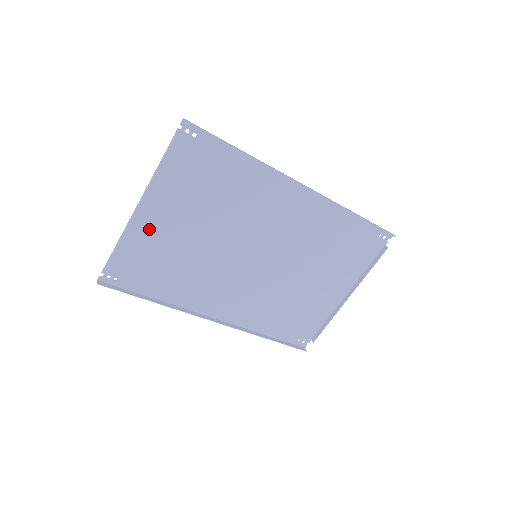
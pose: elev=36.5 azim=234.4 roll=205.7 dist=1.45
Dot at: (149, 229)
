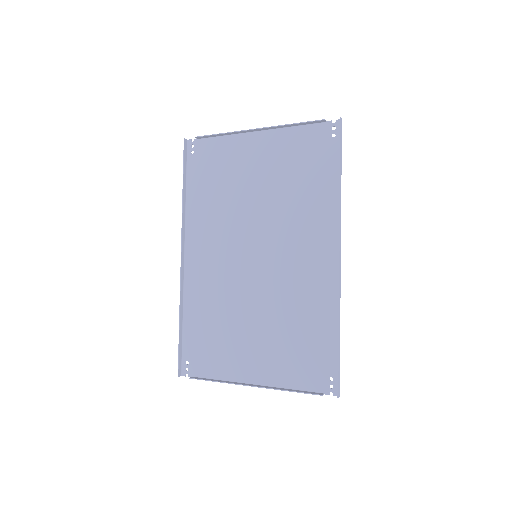
Dot at: (243, 151)
